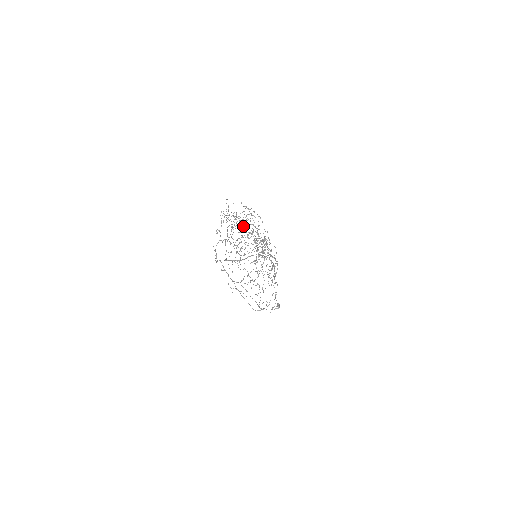
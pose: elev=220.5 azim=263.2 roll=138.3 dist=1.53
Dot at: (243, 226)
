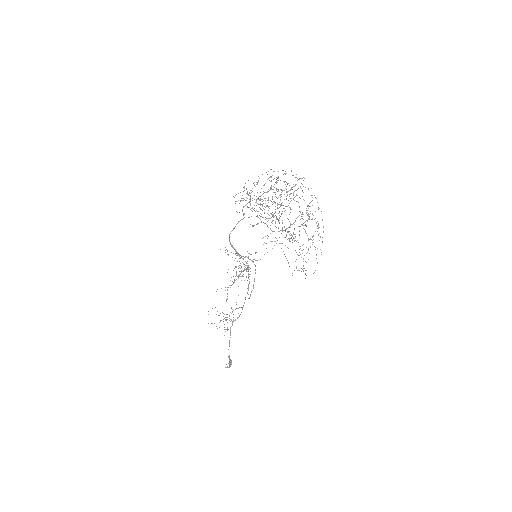
Dot at: (261, 209)
